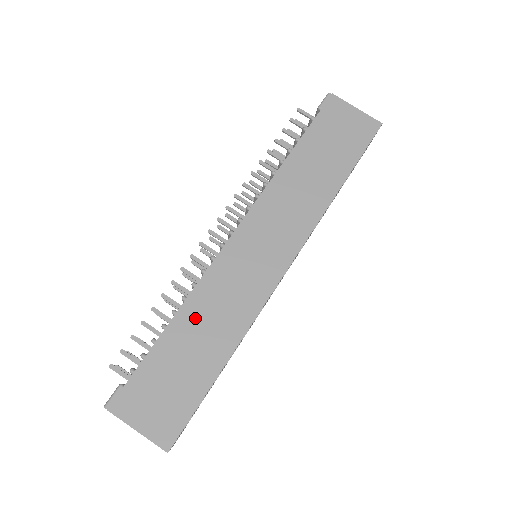
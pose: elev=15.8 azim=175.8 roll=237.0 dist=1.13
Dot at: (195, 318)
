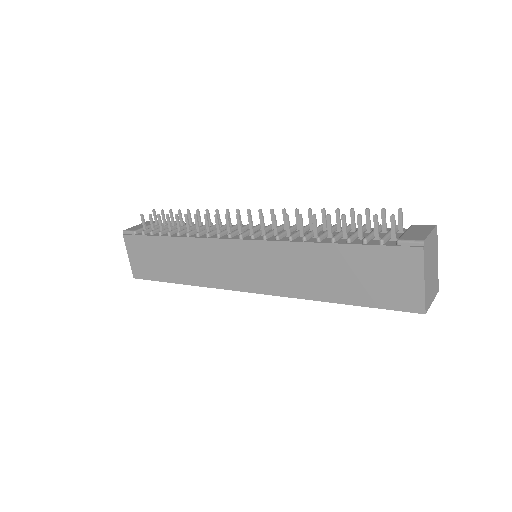
Dot at: (183, 250)
